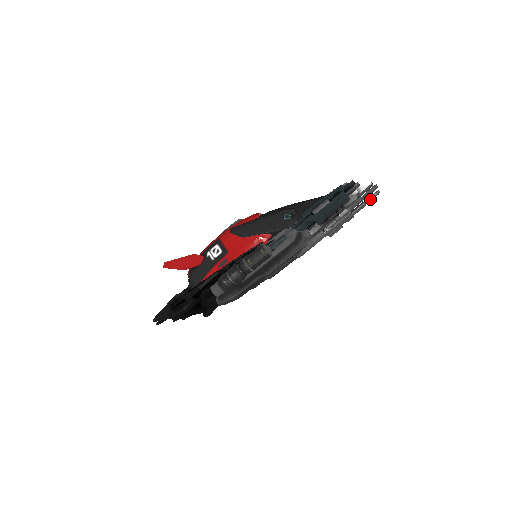
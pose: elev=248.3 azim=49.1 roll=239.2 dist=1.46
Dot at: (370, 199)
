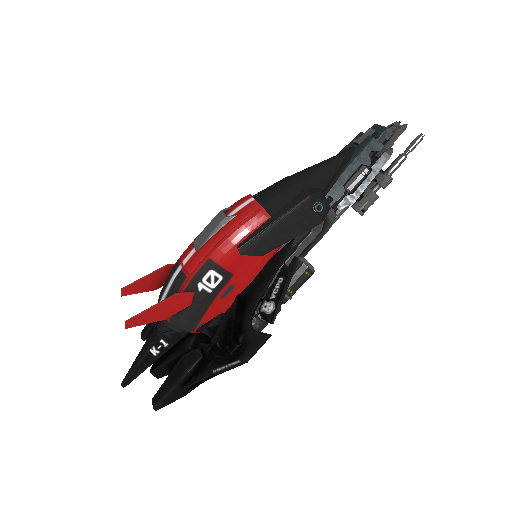
Dot at: occluded
